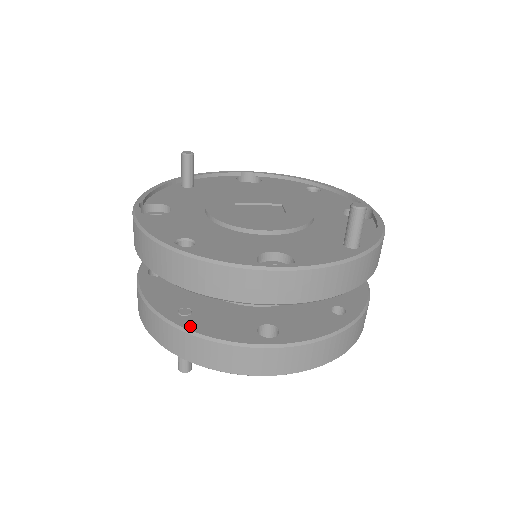
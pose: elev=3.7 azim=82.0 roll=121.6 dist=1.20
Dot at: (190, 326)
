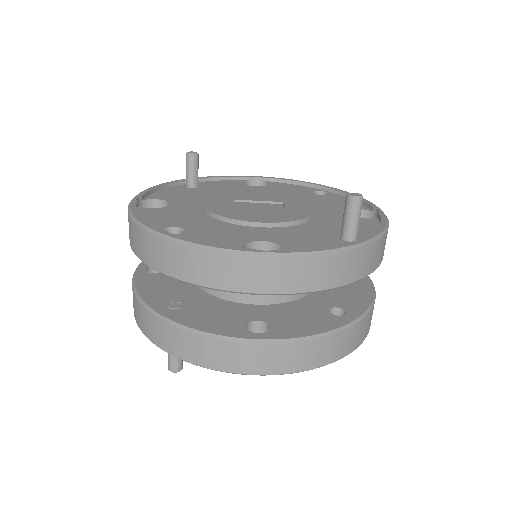
Dot at: (177, 318)
